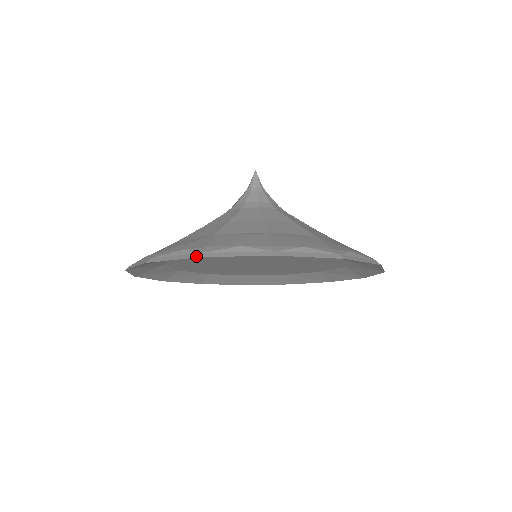
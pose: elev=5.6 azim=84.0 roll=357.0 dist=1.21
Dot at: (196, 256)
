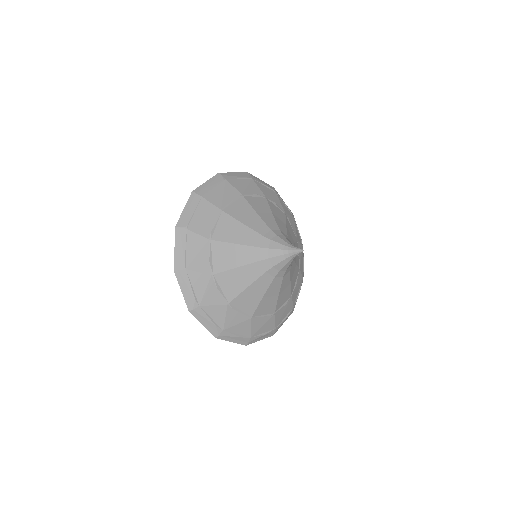
Dot at: occluded
